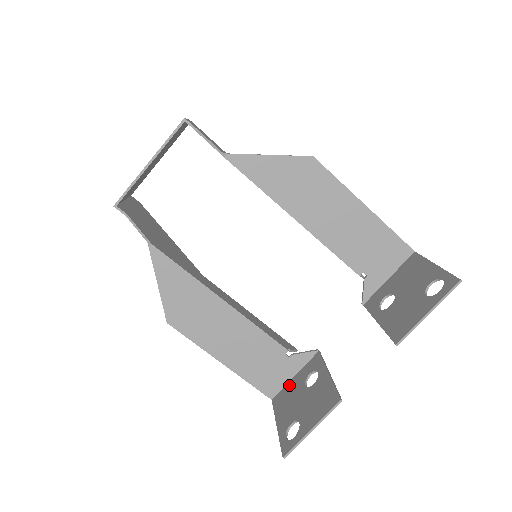
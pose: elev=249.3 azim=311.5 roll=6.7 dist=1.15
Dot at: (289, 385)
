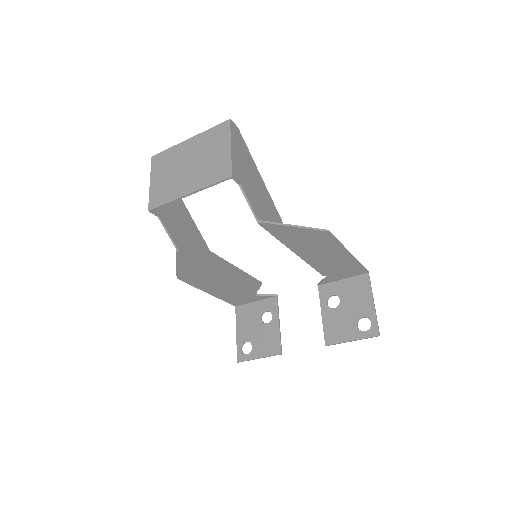
Dot at: (250, 306)
